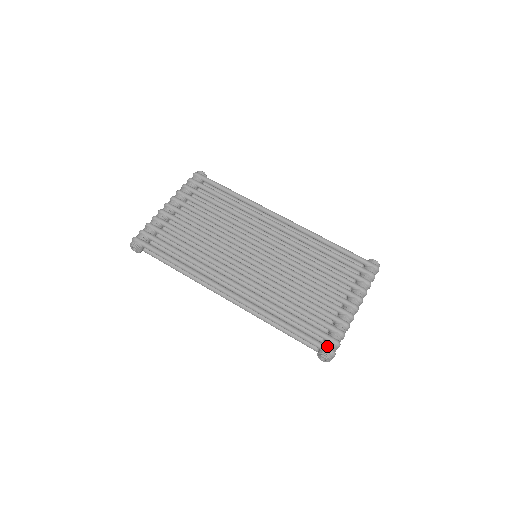
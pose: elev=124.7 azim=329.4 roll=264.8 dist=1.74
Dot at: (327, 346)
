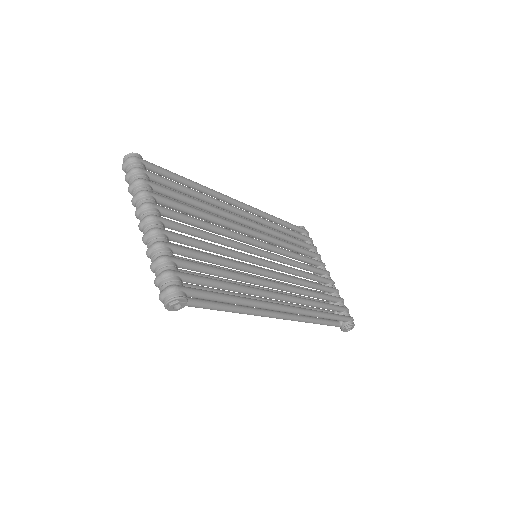
Dot at: (349, 316)
